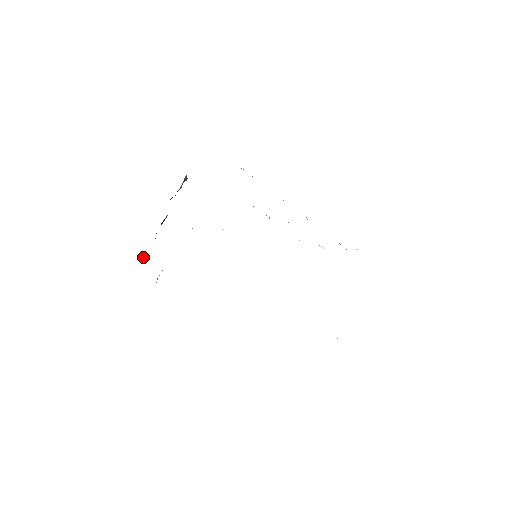
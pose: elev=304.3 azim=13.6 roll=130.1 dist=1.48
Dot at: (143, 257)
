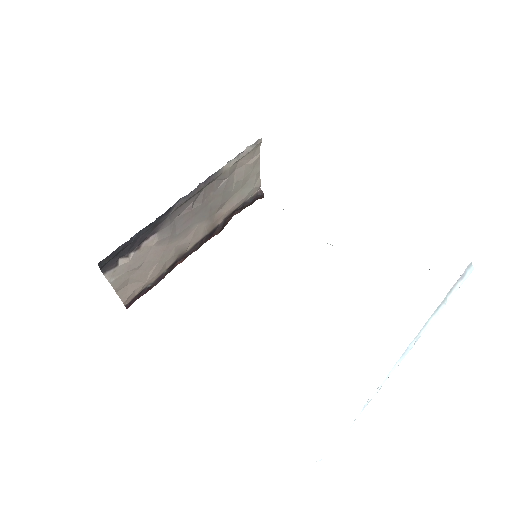
Dot at: (179, 261)
